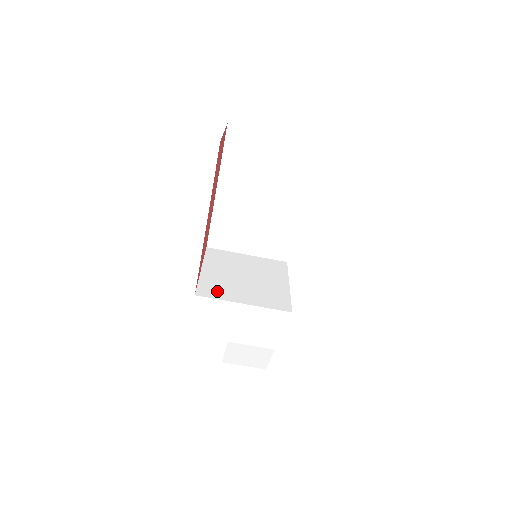
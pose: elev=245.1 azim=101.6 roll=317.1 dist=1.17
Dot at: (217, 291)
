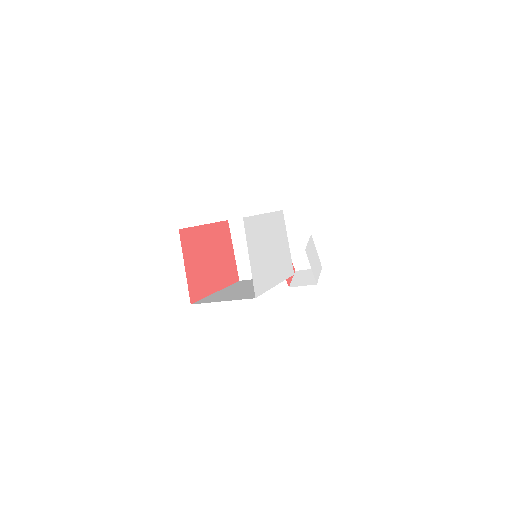
Dot at: (249, 271)
